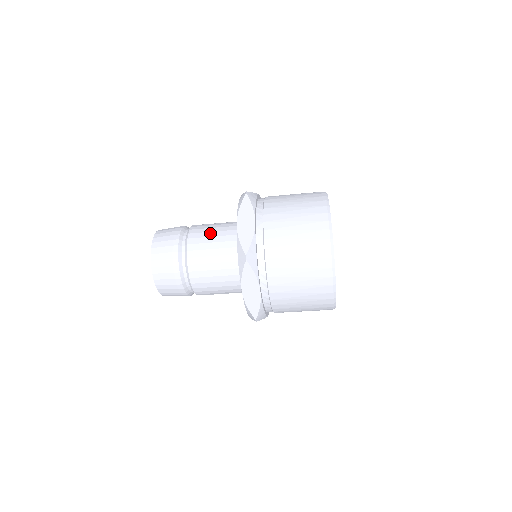
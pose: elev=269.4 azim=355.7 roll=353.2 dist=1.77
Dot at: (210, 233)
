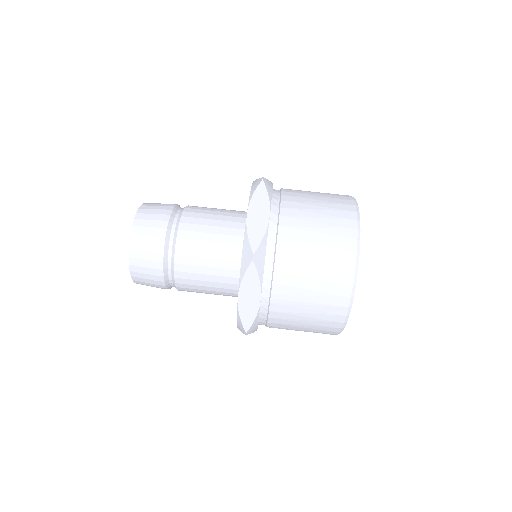
Dot at: occluded
